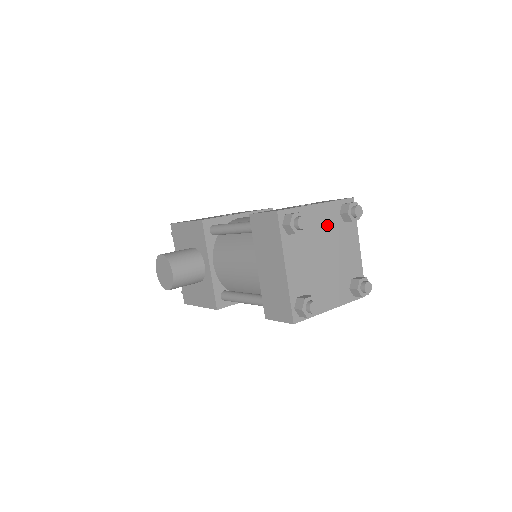
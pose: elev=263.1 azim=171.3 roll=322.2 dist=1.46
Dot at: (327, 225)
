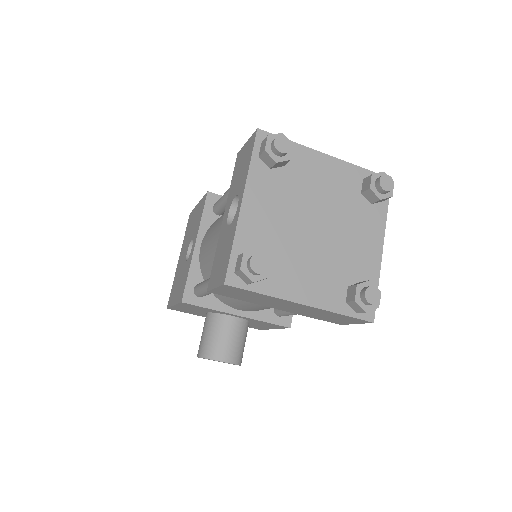
Dot at: (276, 201)
